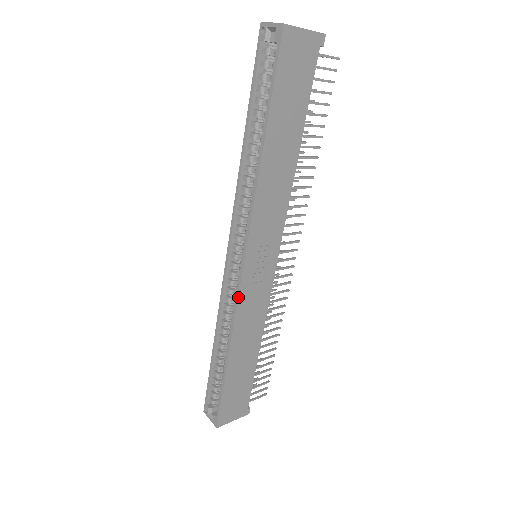
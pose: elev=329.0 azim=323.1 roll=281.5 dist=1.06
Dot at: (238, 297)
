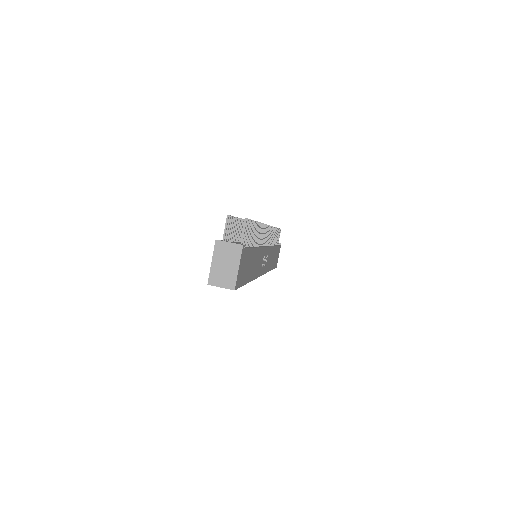
Dot at: occluded
